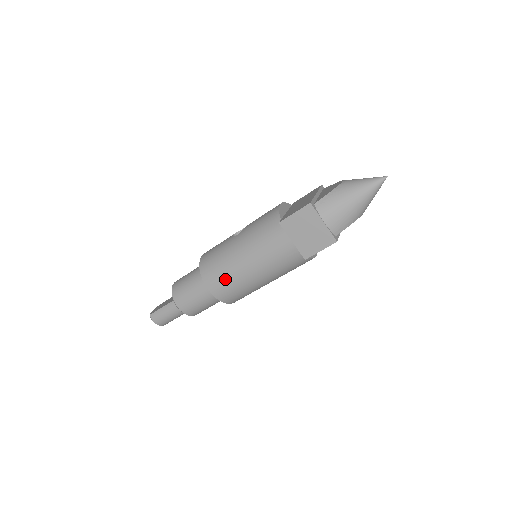
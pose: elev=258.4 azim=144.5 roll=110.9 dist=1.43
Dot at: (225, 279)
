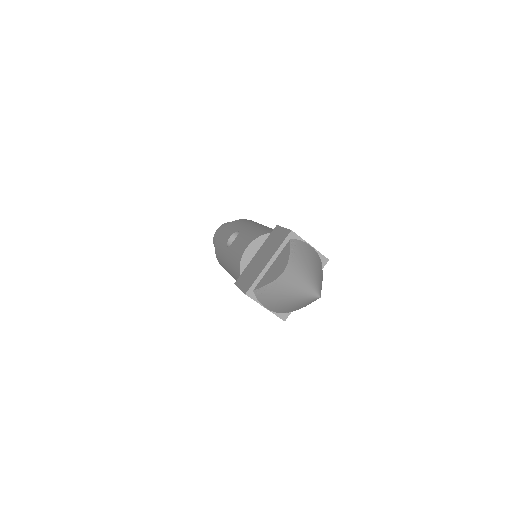
Dot at: occluded
